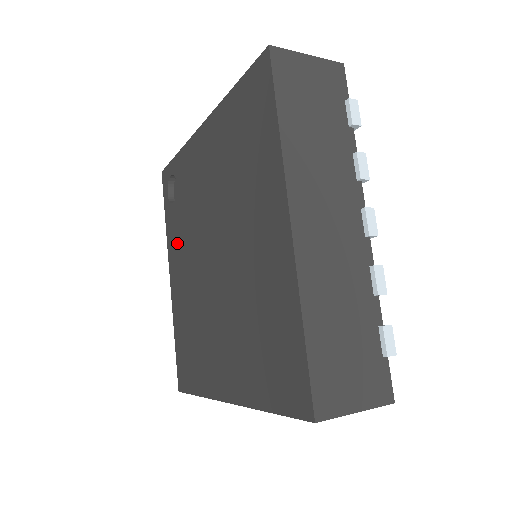
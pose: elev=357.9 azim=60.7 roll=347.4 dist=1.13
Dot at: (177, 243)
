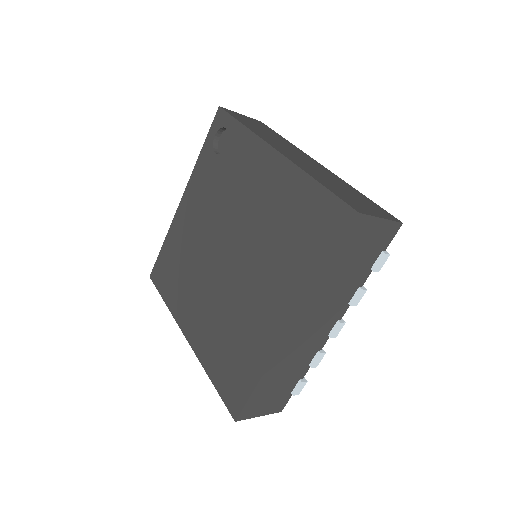
Dot at: (202, 189)
